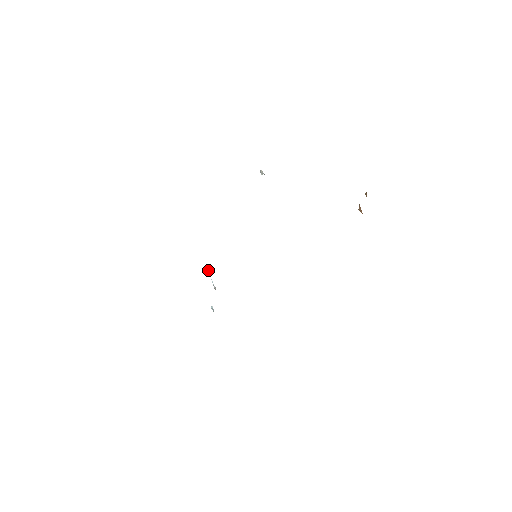
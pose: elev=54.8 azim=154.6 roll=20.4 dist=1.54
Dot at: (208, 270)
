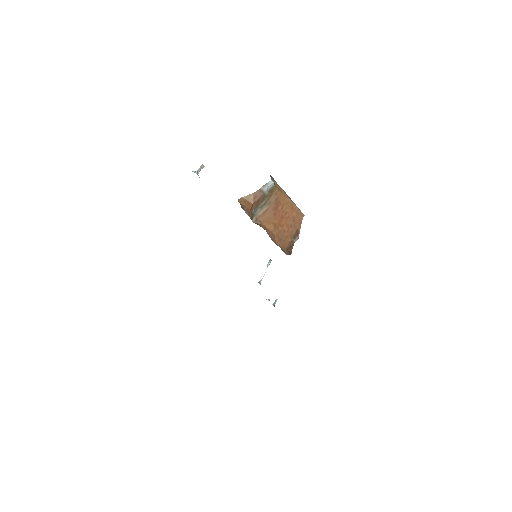
Dot at: (270, 261)
